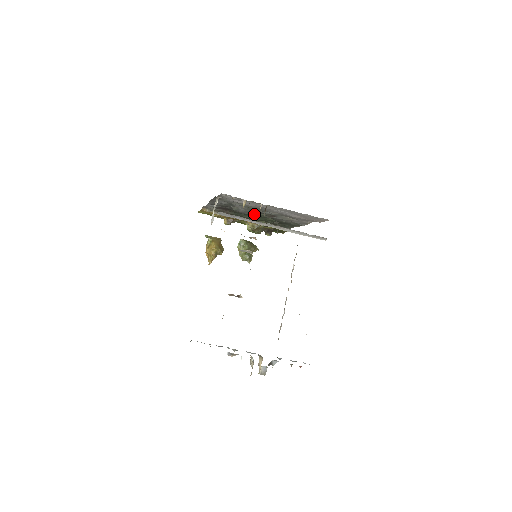
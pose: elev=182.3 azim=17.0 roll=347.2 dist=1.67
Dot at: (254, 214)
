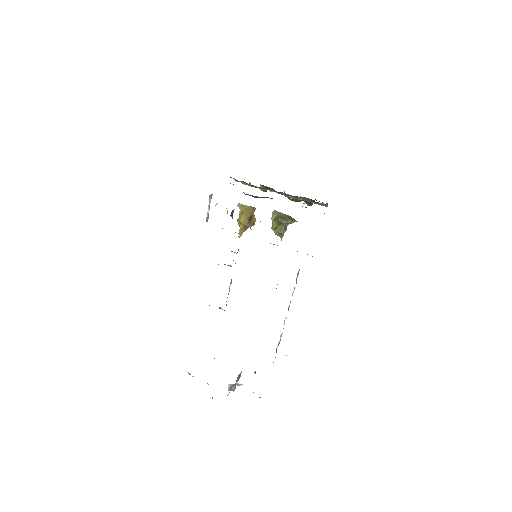
Dot at: (270, 198)
